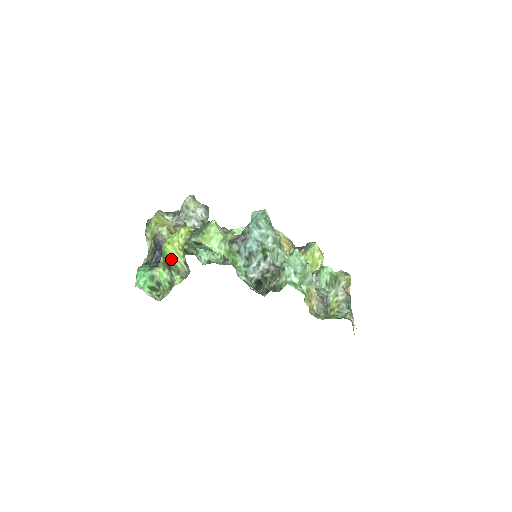
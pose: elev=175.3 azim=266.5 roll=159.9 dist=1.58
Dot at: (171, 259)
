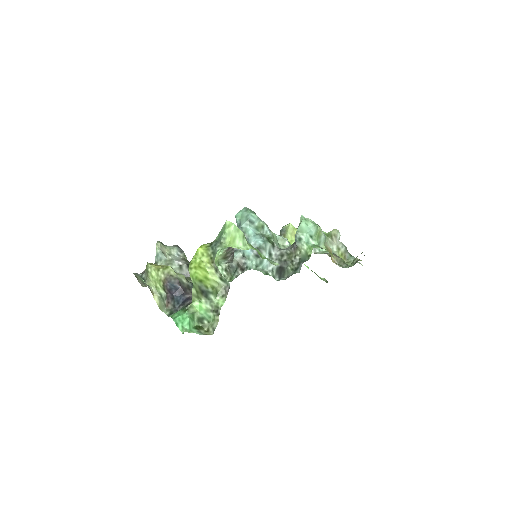
Dot at: (205, 282)
